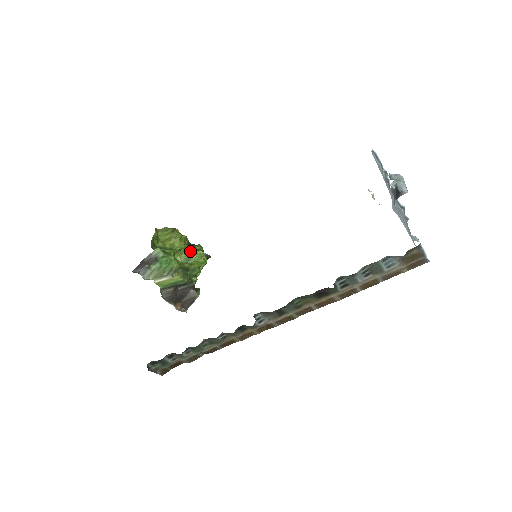
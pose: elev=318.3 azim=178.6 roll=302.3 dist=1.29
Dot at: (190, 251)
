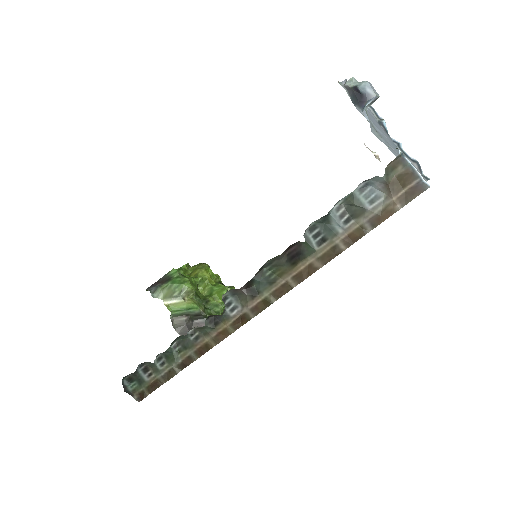
Dot at: (215, 285)
